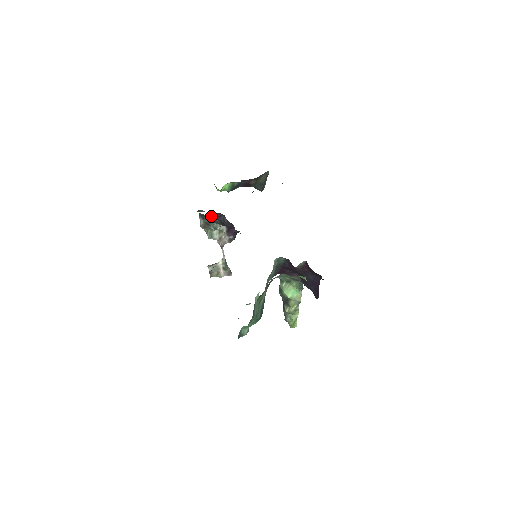
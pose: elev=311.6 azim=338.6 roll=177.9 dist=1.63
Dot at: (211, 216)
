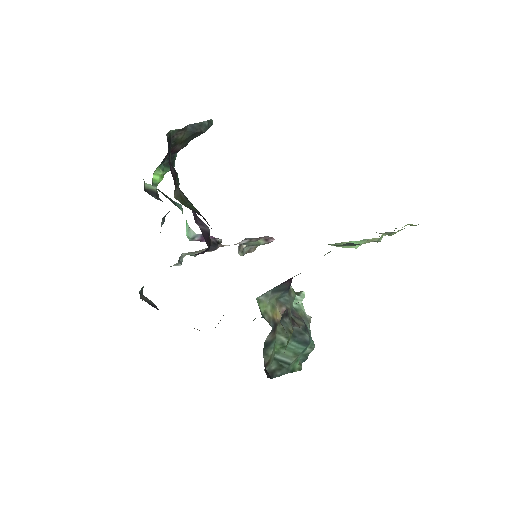
Dot at: occluded
